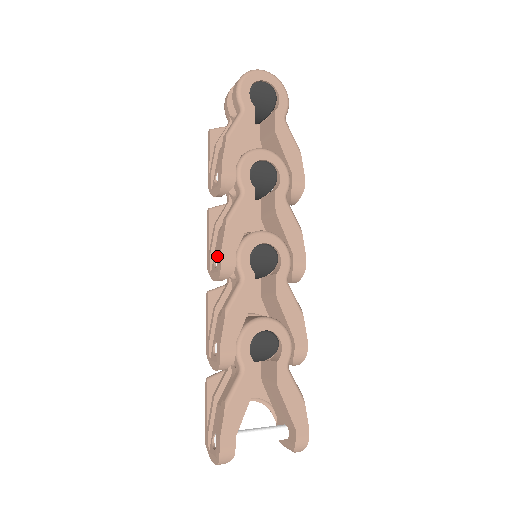
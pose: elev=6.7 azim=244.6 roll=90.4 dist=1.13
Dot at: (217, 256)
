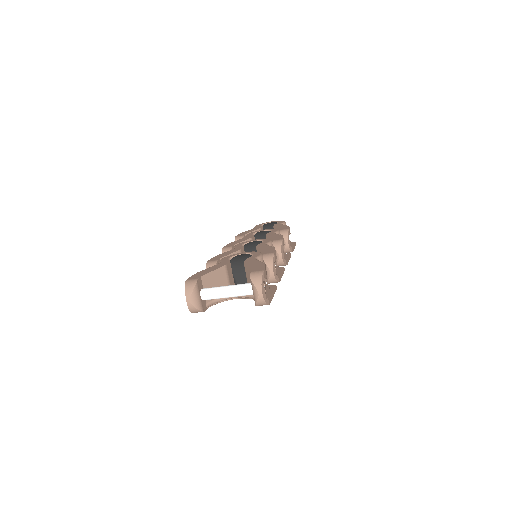
Dot at: occluded
